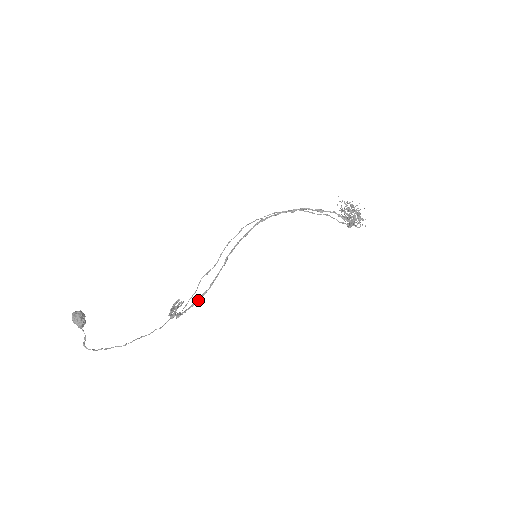
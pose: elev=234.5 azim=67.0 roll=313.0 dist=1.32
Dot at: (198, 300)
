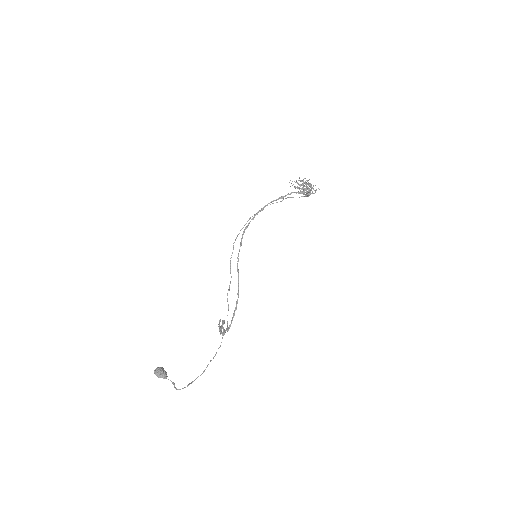
Dot at: (235, 310)
